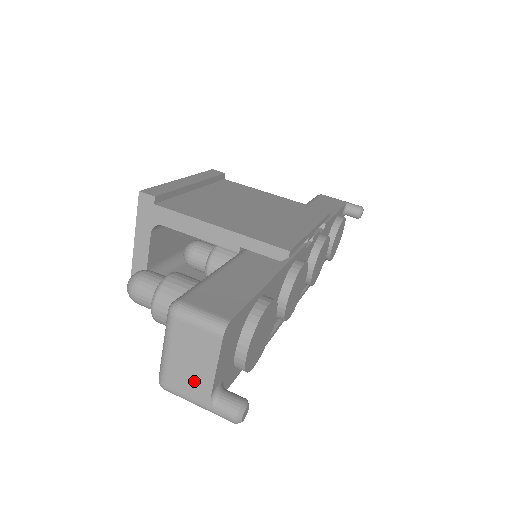
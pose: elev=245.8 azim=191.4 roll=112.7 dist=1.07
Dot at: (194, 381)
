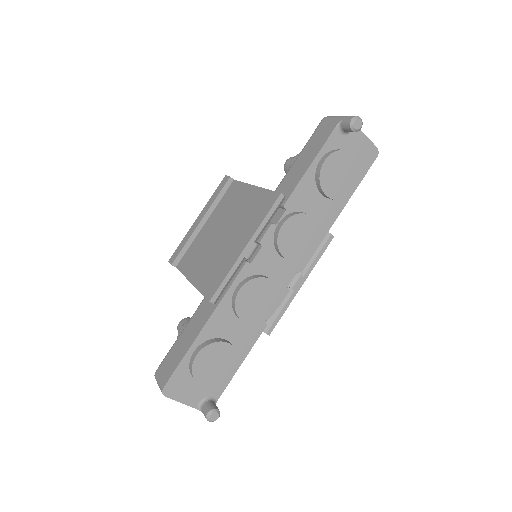
Dot at: occluded
